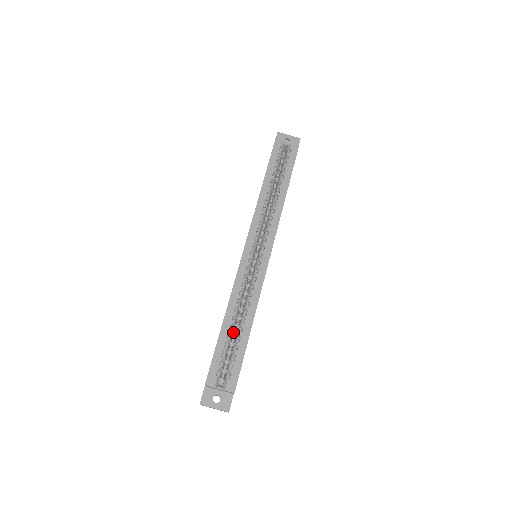
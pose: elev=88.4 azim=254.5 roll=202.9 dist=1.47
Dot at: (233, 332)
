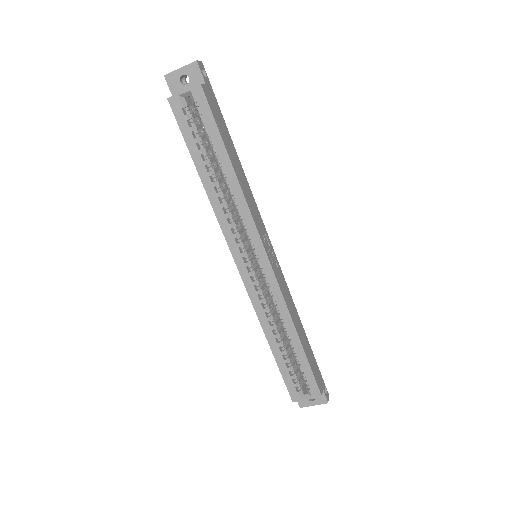
Dot at: (286, 344)
